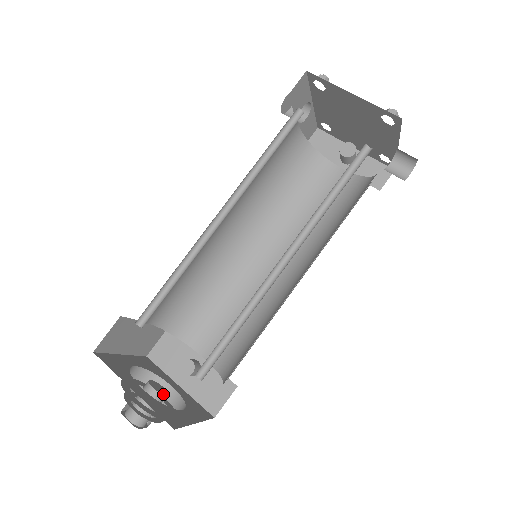
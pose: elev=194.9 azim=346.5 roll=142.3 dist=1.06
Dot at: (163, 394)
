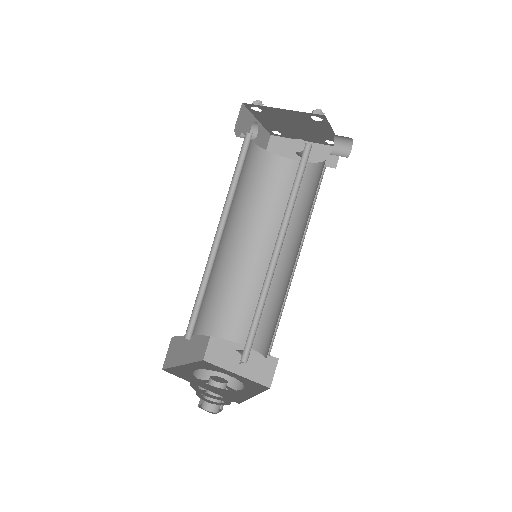
Dot at: (224, 383)
